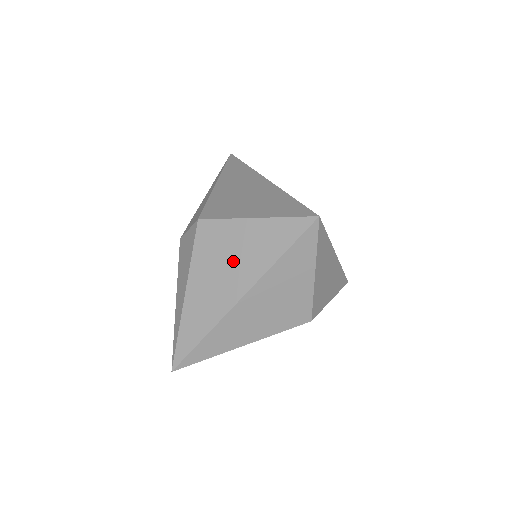
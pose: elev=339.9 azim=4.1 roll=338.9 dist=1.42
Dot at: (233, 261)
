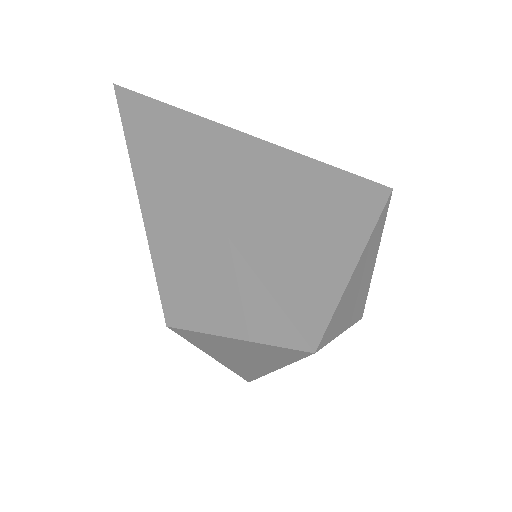
Dot at: (239, 355)
